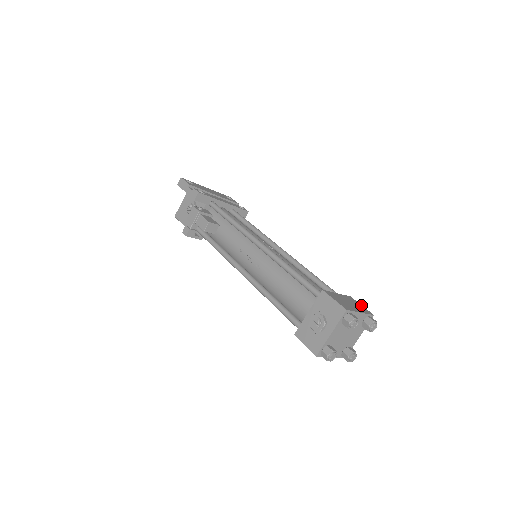
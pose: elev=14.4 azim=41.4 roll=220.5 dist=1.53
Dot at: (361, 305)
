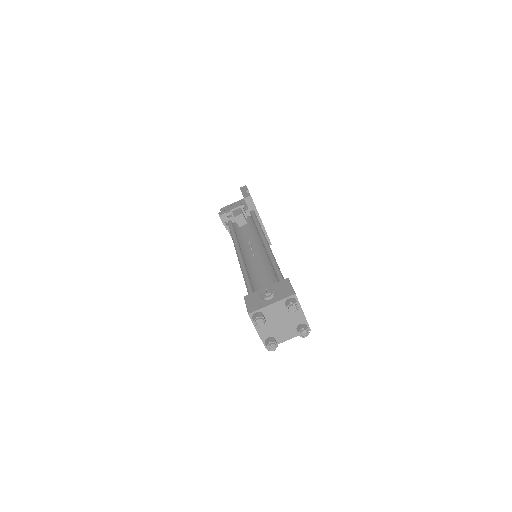
Dot at: occluded
